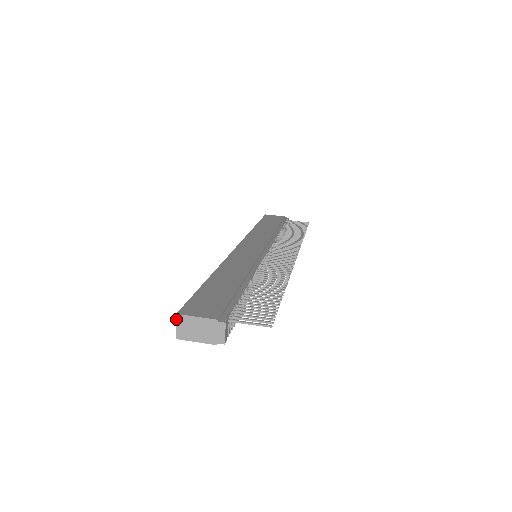
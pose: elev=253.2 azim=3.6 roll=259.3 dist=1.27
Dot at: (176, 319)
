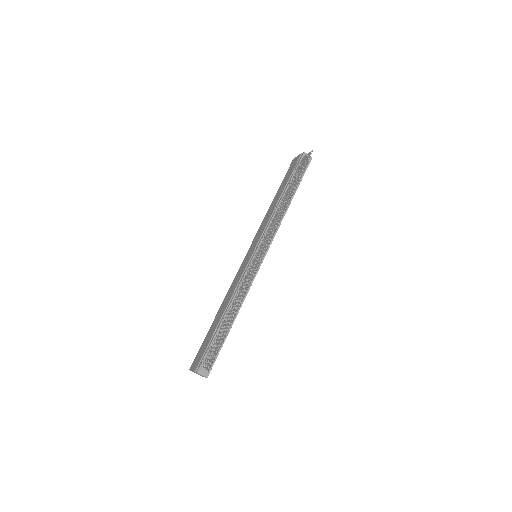
Dot at: occluded
